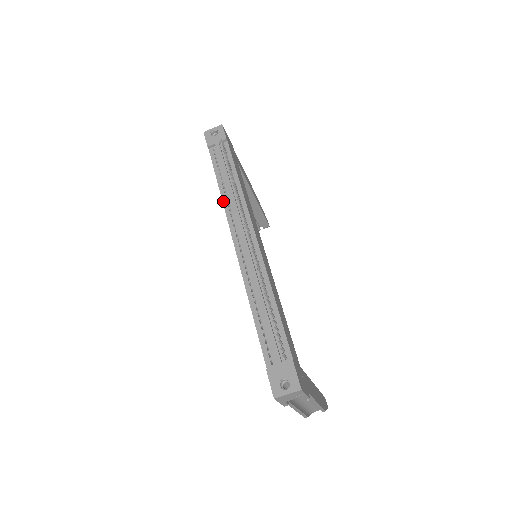
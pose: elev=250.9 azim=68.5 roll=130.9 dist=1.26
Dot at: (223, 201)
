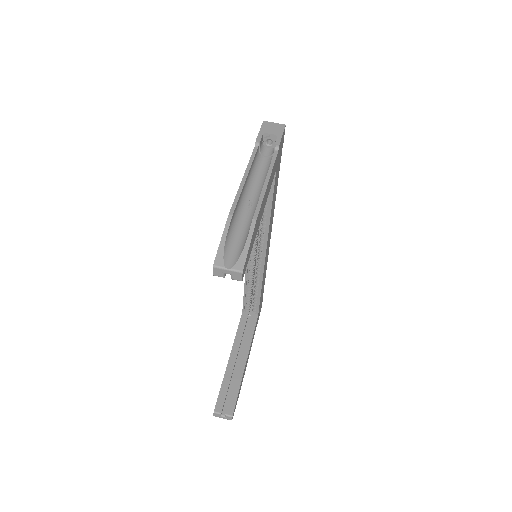
Dot at: occluded
